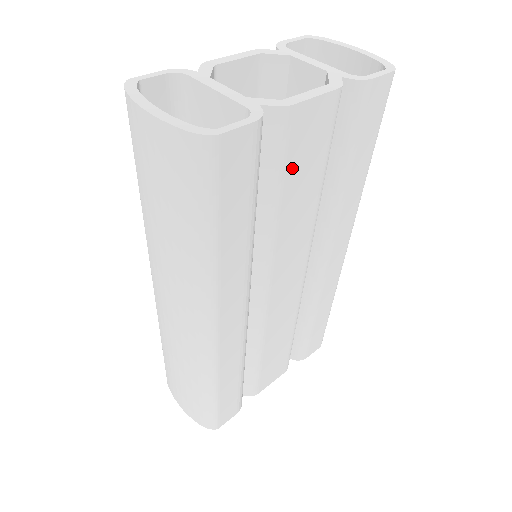
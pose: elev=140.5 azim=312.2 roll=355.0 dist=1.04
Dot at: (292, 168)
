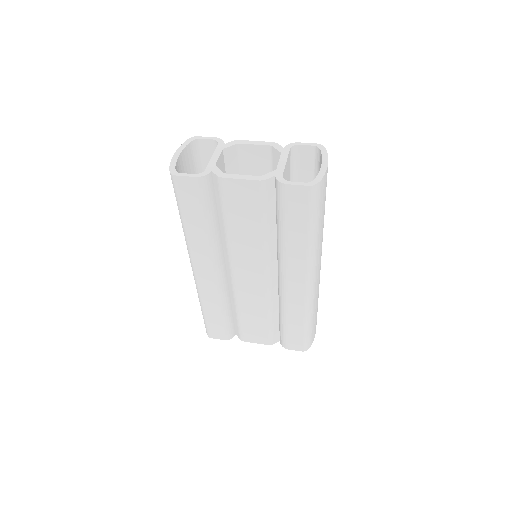
Dot at: (233, 209)
